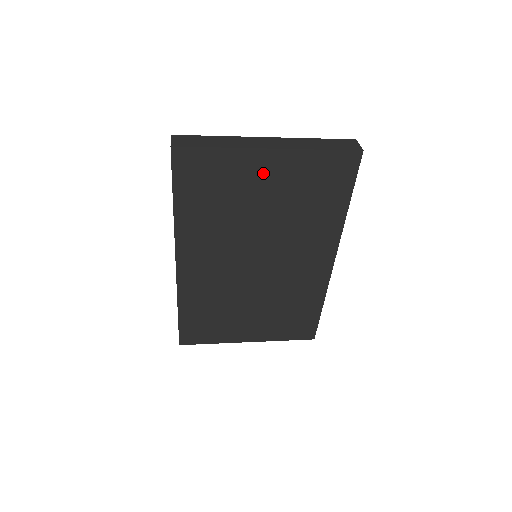
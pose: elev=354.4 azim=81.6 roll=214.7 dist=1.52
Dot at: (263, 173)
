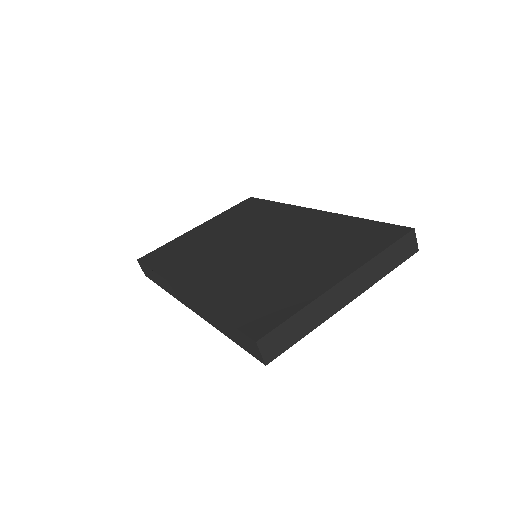
Dot at: occluded
